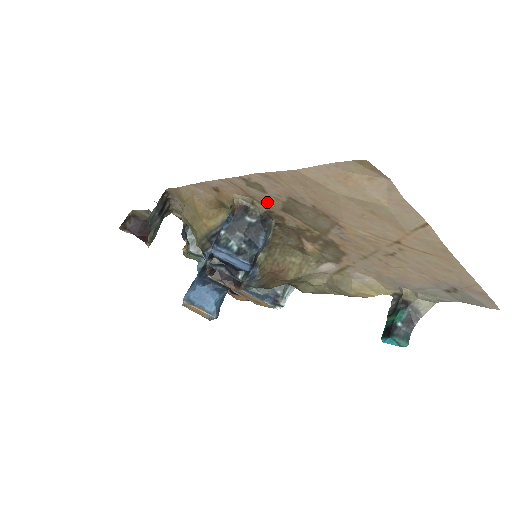
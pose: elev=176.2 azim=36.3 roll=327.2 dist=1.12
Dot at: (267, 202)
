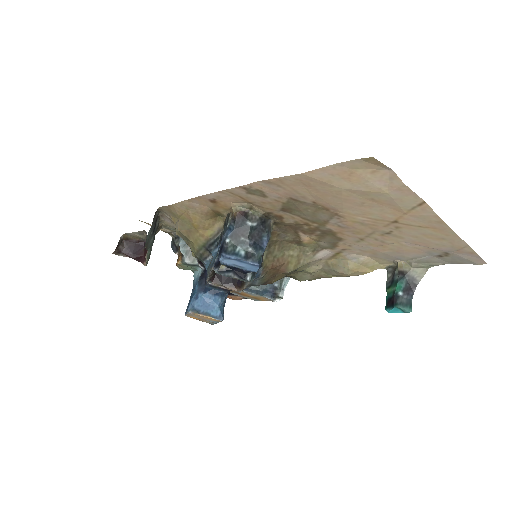
Dot at: (266, 205)
